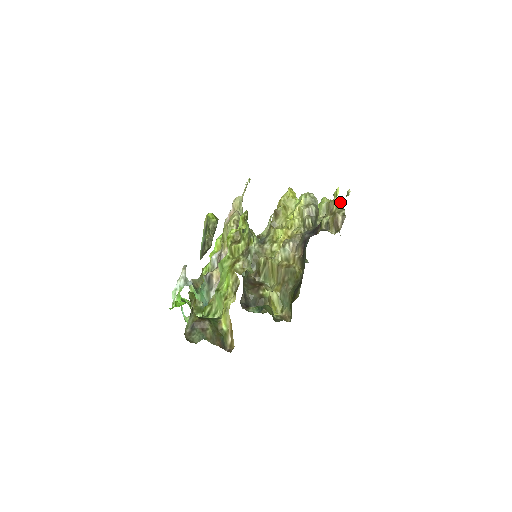
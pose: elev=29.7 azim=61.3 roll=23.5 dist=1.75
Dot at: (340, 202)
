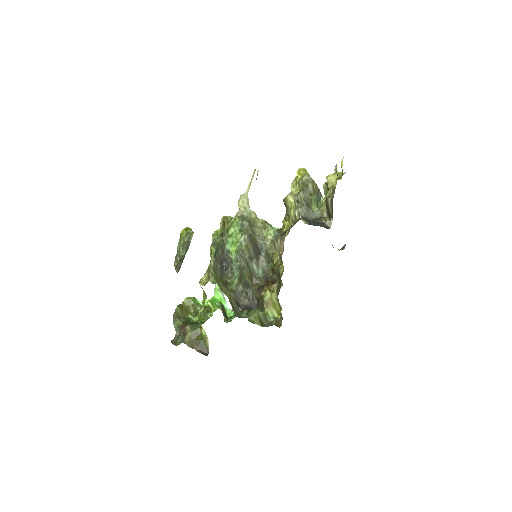
Dot at: (333, 181)
